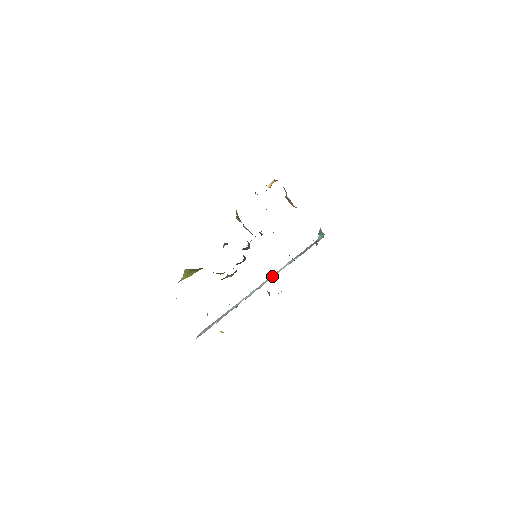
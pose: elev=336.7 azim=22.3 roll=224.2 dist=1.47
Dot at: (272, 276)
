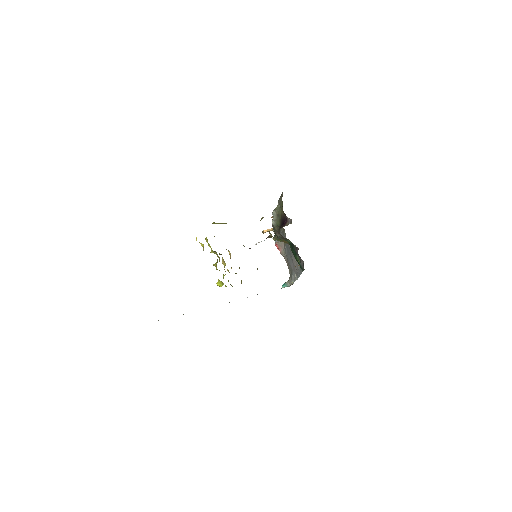
Dot at: occluded
